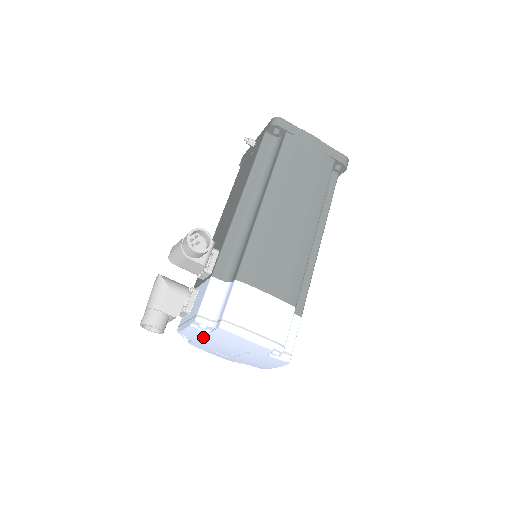
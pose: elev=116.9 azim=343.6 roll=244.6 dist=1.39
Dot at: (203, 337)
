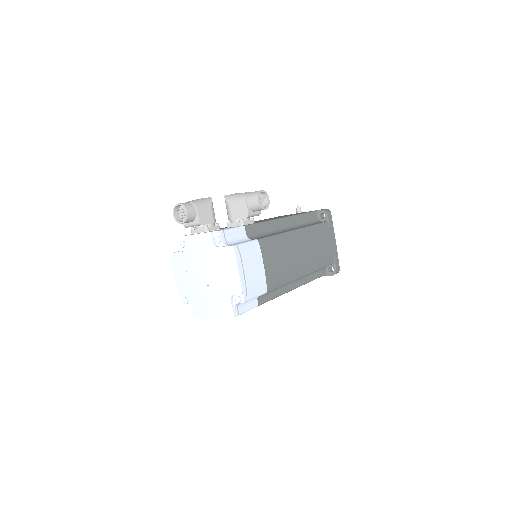
Dot at: (204, 249)
